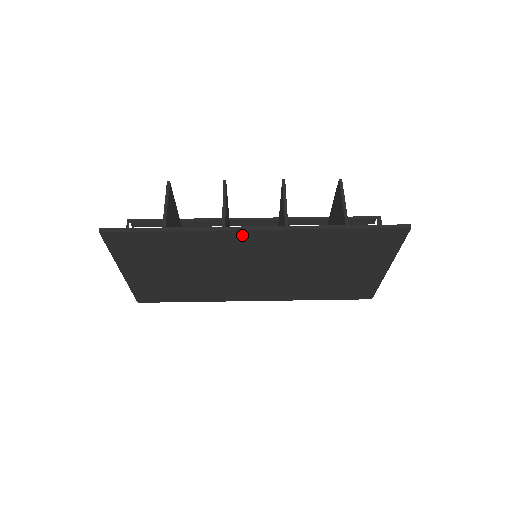
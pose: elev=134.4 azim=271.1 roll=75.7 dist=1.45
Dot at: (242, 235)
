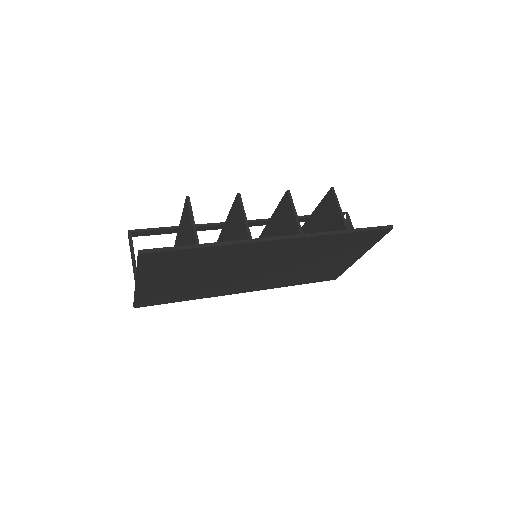
Dot at: (266, 244)
